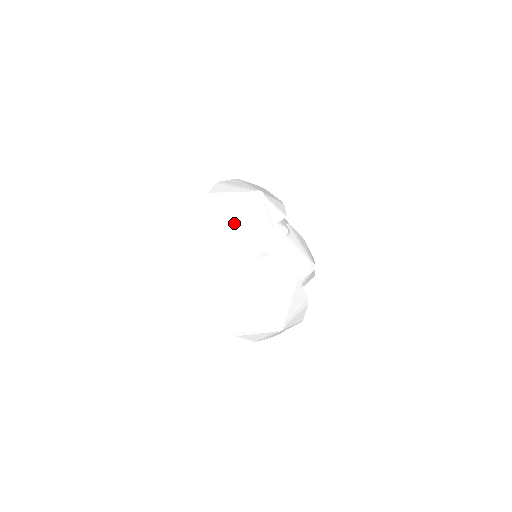
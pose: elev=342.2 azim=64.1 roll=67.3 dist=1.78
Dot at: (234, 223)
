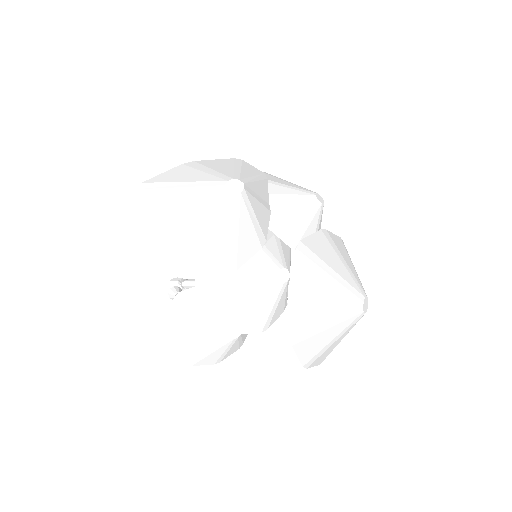
Dot at: (237, 262)
